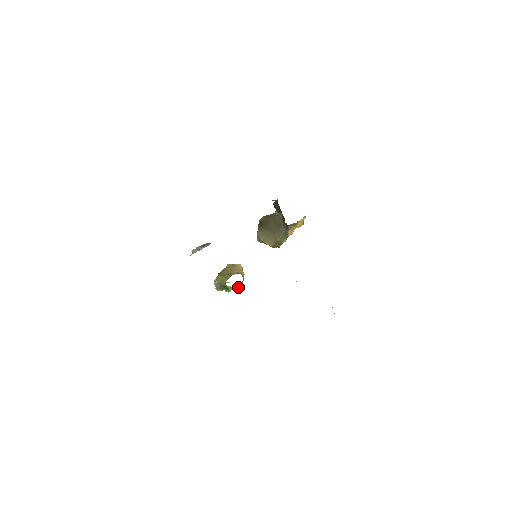
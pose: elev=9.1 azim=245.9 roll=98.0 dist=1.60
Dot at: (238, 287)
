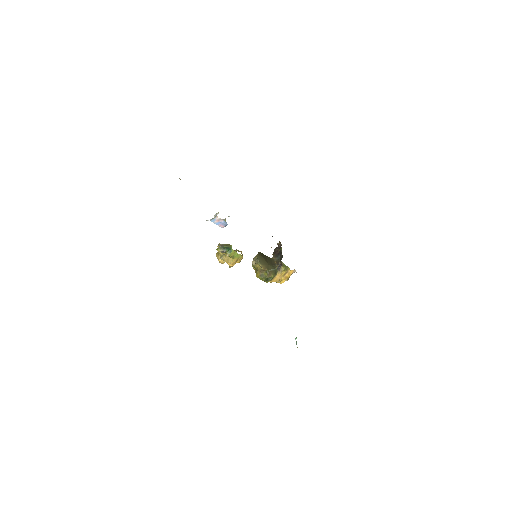
Dot at: (236, 259)
